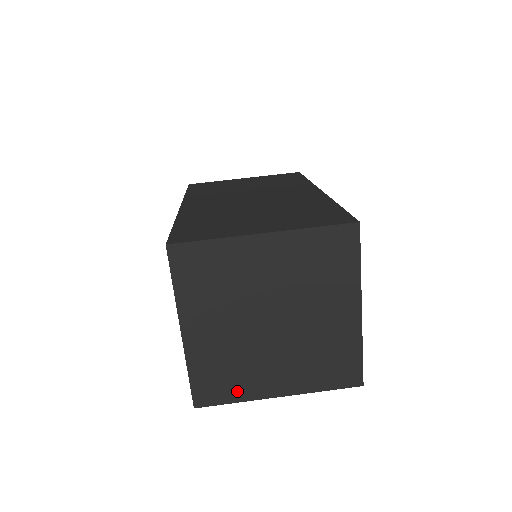
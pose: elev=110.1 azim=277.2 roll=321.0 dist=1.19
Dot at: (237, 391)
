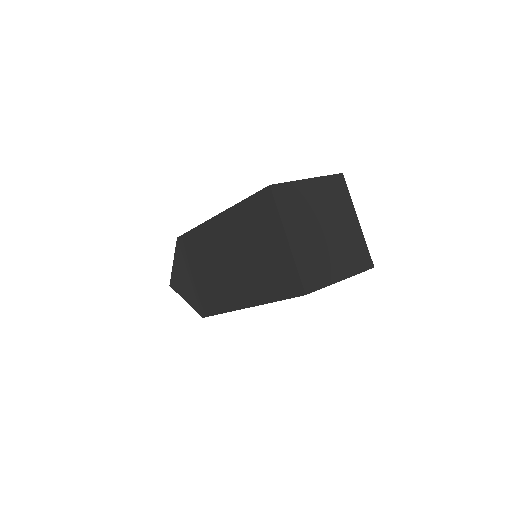
Dot at: (323, 279)
